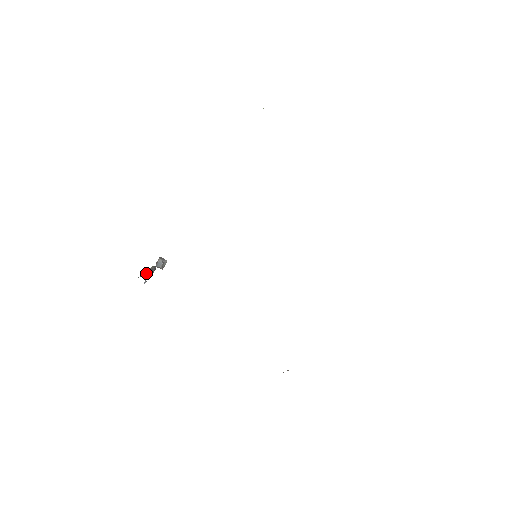
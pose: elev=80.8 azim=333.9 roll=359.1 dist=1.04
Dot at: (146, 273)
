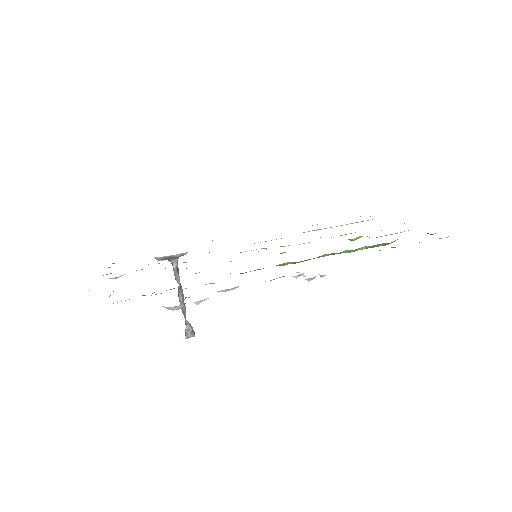
Dot at: occluded
